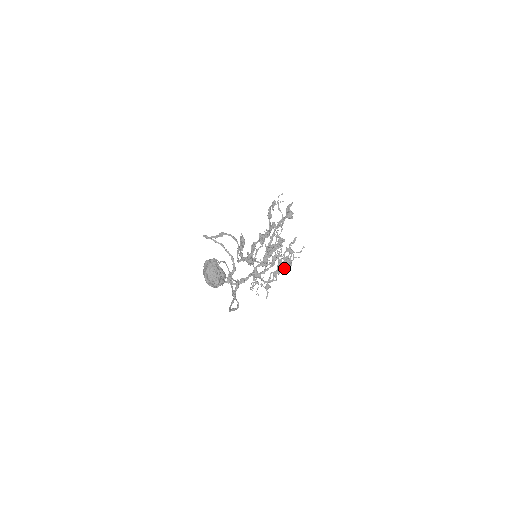
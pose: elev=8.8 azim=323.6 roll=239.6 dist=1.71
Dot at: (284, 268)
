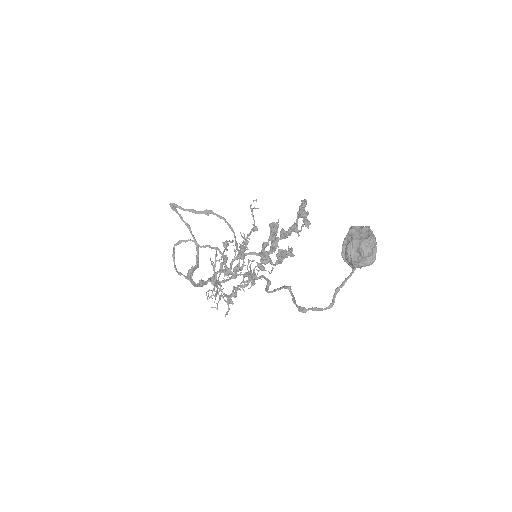
Dot at: occluded
